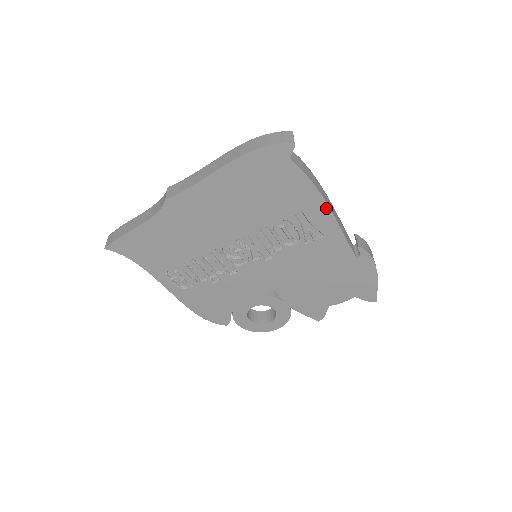
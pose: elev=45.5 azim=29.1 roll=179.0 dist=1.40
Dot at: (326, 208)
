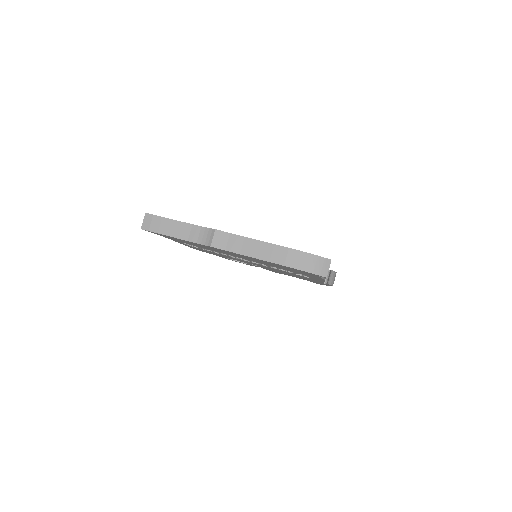
Dot at: (322, 280)
